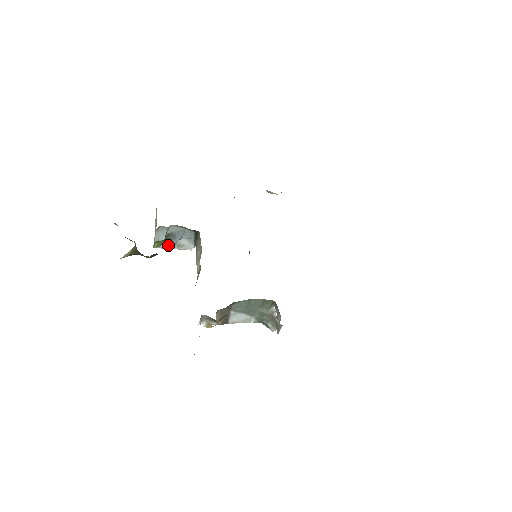
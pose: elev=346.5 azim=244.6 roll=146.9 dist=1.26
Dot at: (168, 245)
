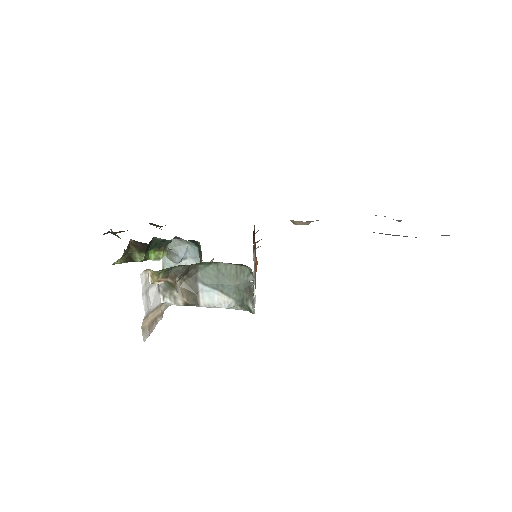
Dot at: occluded
